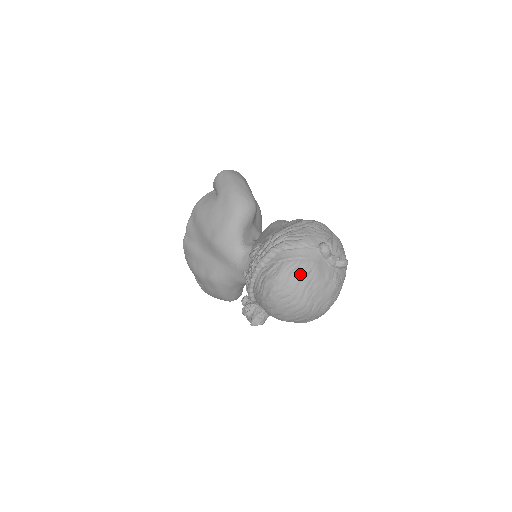
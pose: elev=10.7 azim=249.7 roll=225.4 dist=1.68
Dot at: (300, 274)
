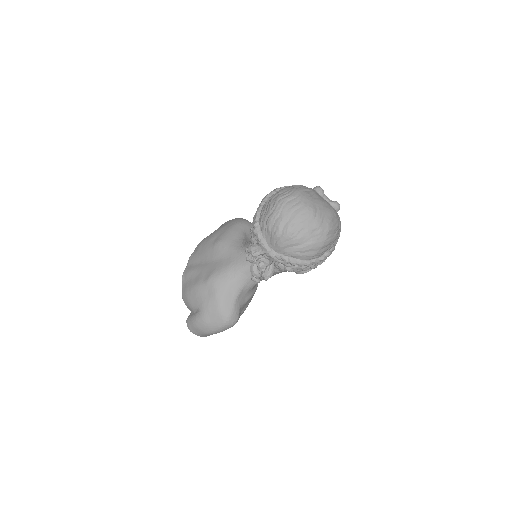
Dot at: (301, 188)
